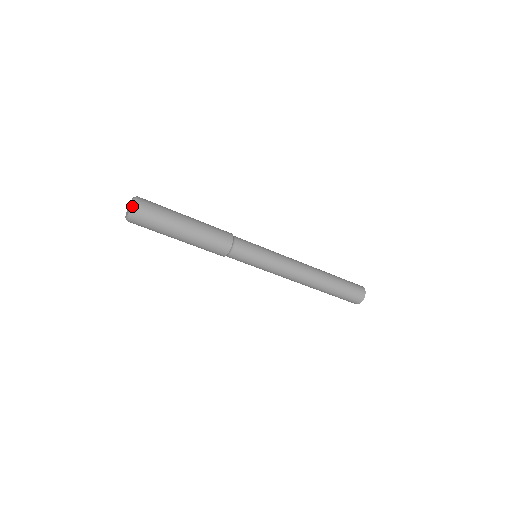
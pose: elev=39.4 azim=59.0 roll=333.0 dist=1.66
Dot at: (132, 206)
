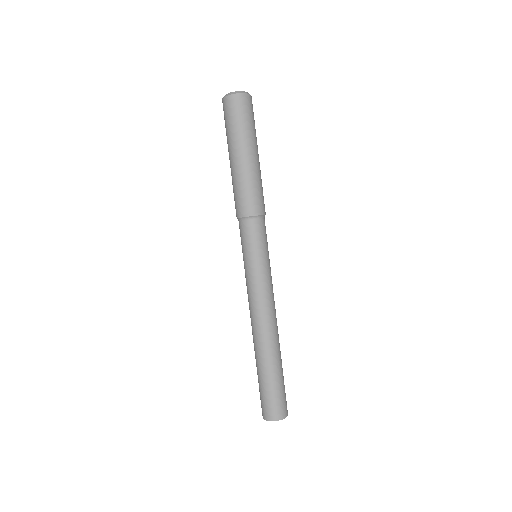
Dot at: occluded
